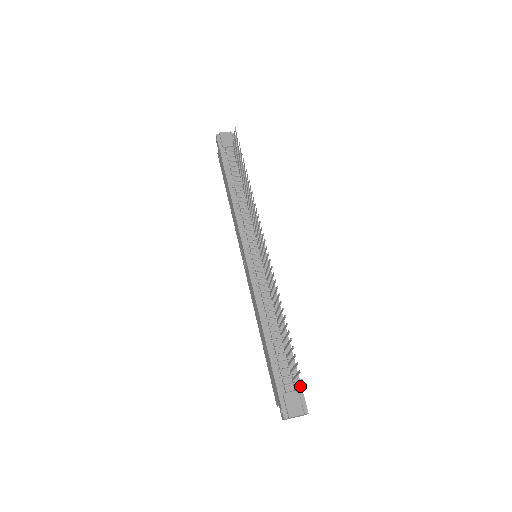
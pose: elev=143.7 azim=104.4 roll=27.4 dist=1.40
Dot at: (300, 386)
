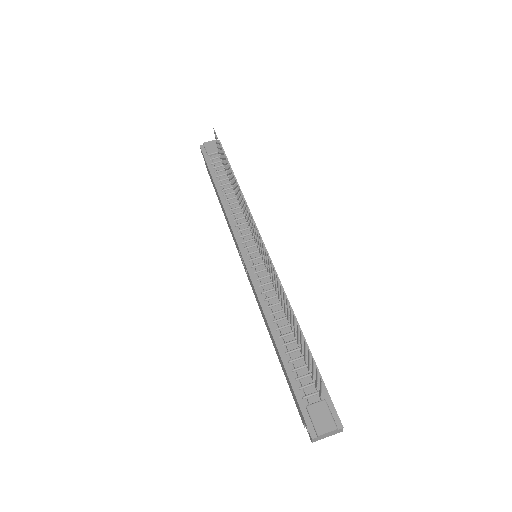
Dot at: (327, 394)
